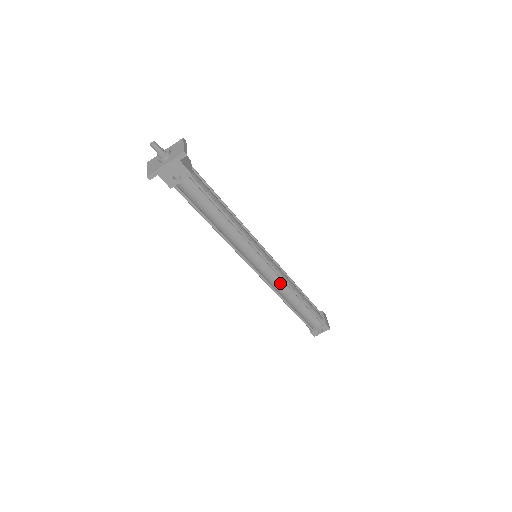
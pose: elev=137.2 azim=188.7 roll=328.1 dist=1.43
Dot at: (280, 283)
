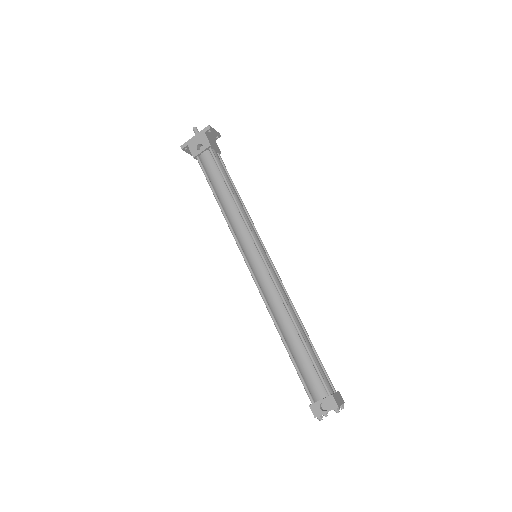
Dot at: (274, 294)
